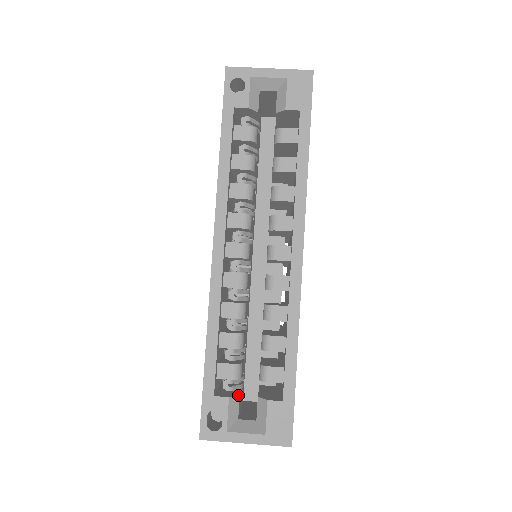
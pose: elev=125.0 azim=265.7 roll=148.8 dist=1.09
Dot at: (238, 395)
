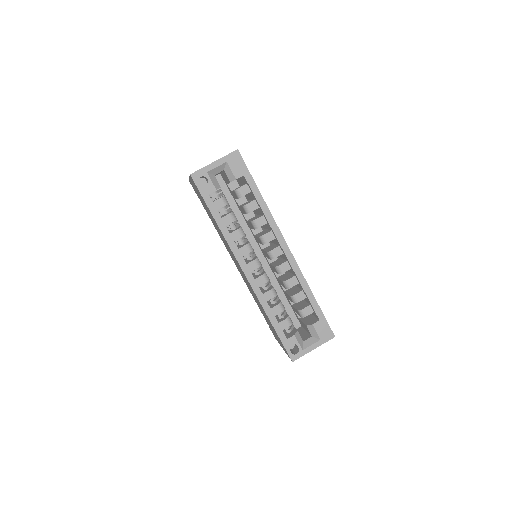
Dot at: (297, 331)
